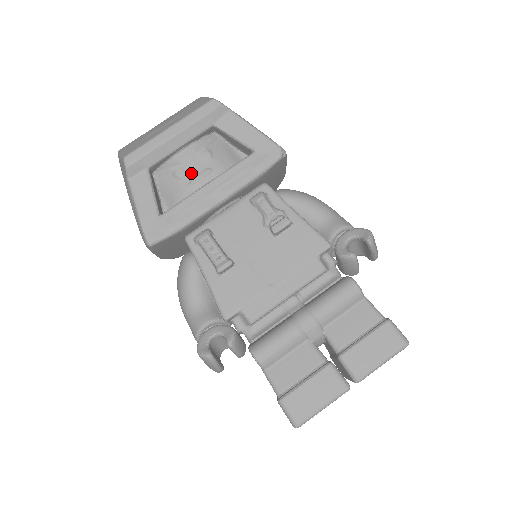
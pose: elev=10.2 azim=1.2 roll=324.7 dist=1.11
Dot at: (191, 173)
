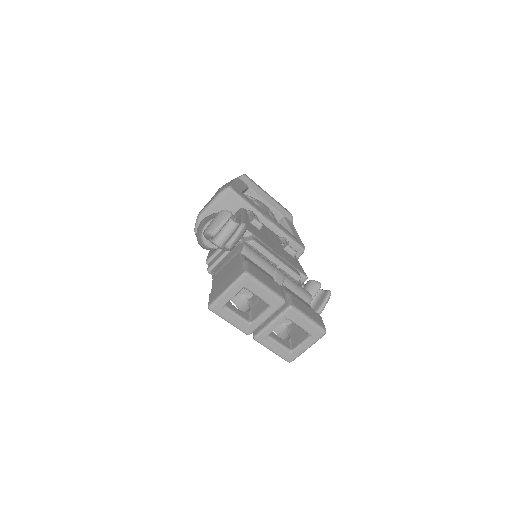
Dot at: (262, 208)
